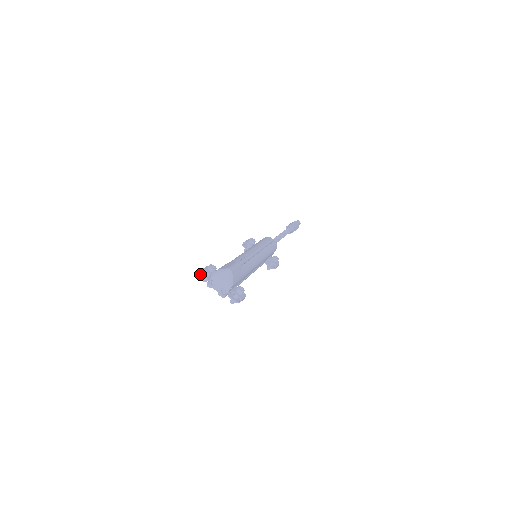
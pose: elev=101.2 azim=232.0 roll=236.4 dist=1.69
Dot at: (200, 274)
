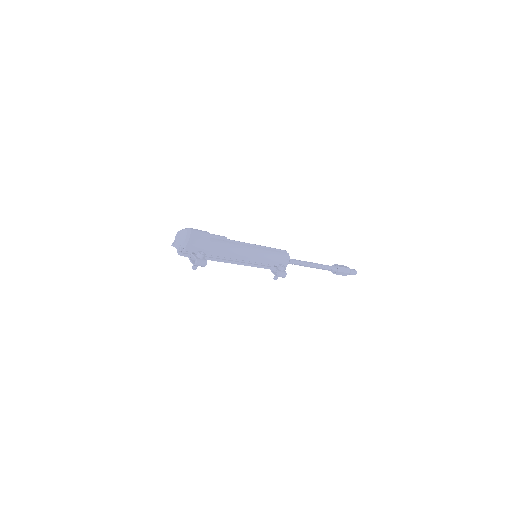
Dot at: occluded
